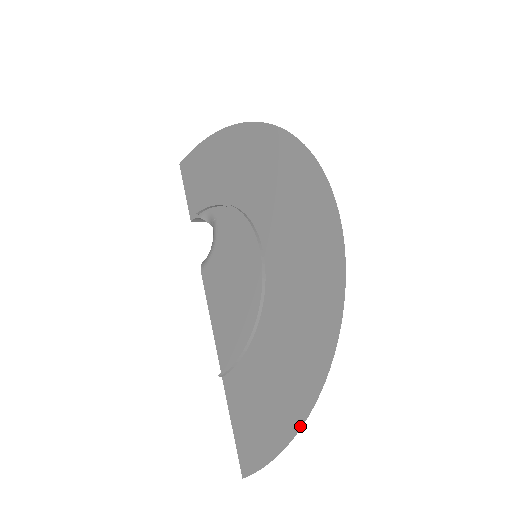
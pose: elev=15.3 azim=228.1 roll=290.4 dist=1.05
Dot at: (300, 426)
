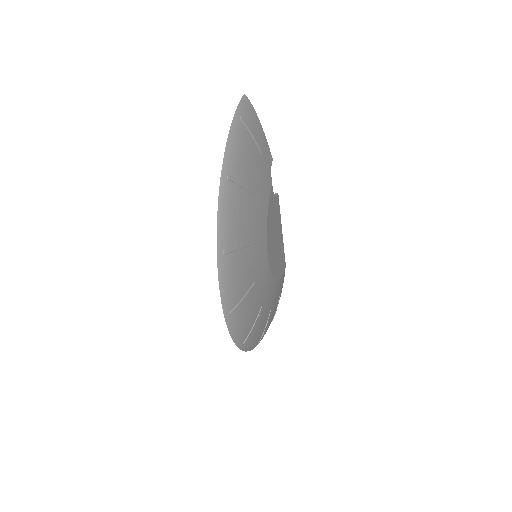
Dot at: occluded
